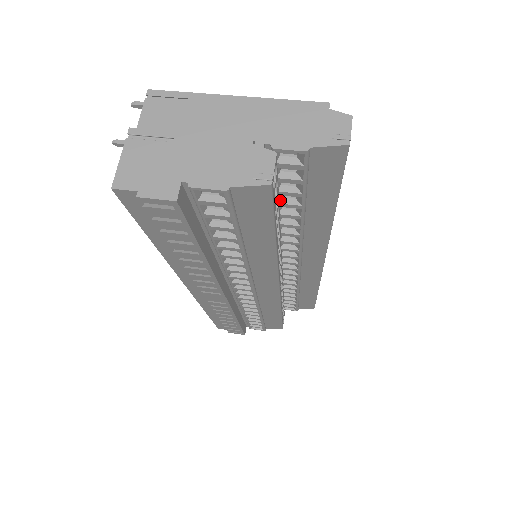
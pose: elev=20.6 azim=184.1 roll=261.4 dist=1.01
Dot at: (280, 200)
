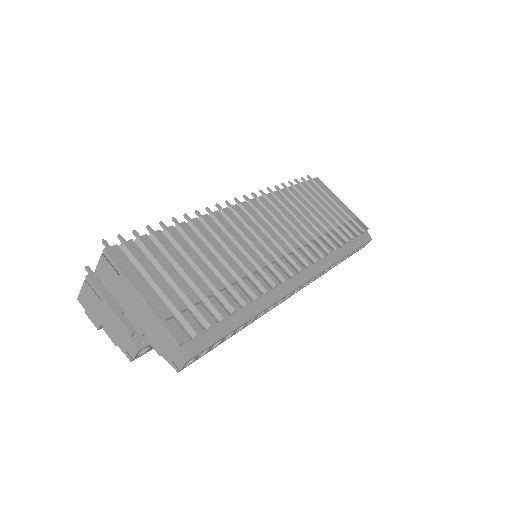
Dot at: occluded
